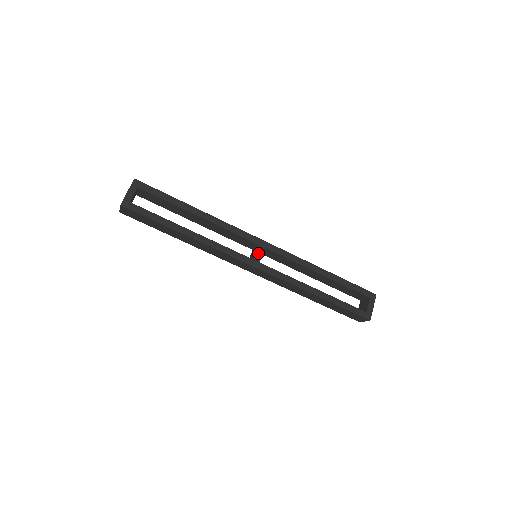
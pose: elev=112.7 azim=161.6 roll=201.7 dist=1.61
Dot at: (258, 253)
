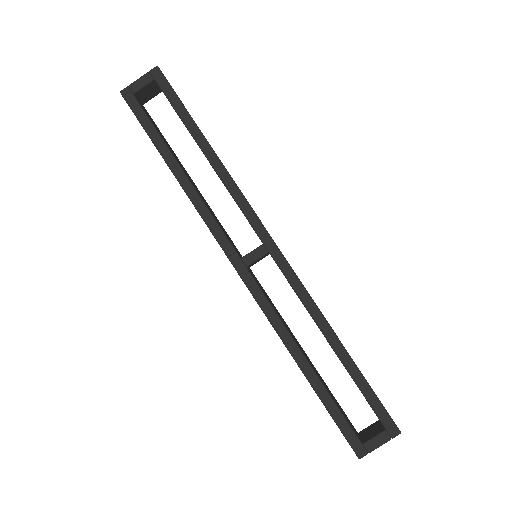
Dot at: (253, 253)
